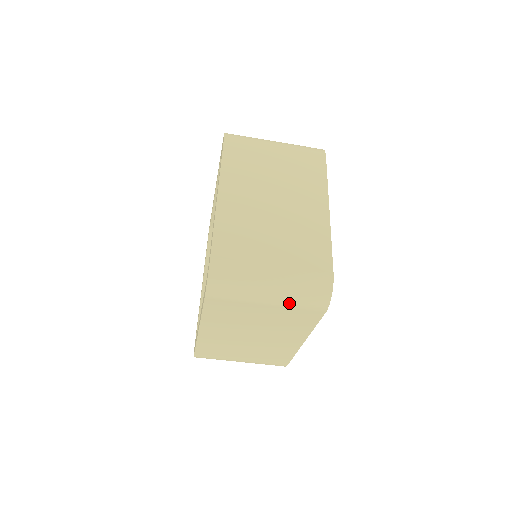
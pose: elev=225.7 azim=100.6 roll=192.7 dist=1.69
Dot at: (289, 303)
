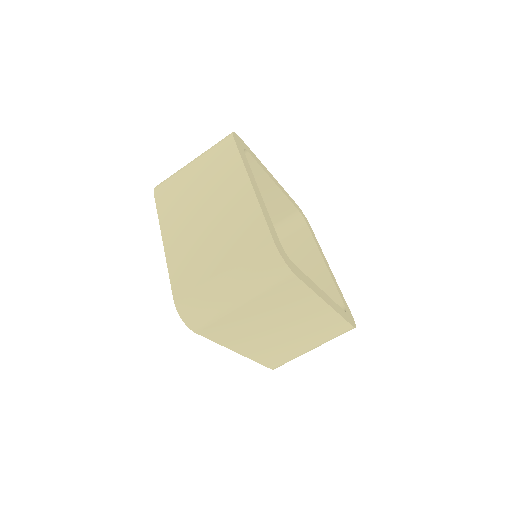
Dot at: (257, 291)
